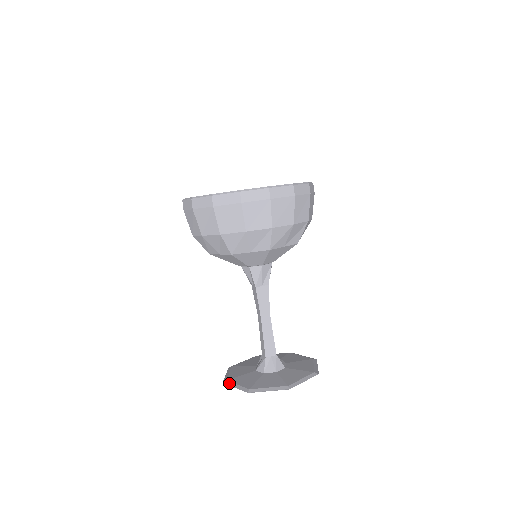
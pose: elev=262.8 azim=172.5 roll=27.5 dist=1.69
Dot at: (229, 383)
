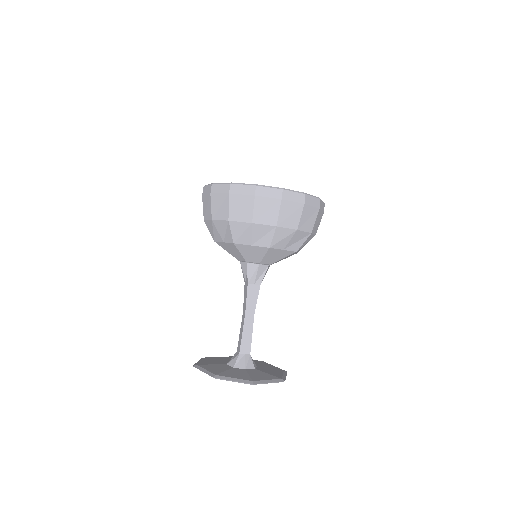
Dot at: (198, 367)
